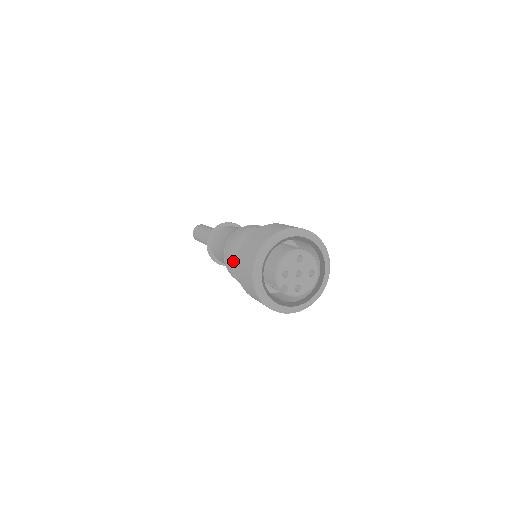
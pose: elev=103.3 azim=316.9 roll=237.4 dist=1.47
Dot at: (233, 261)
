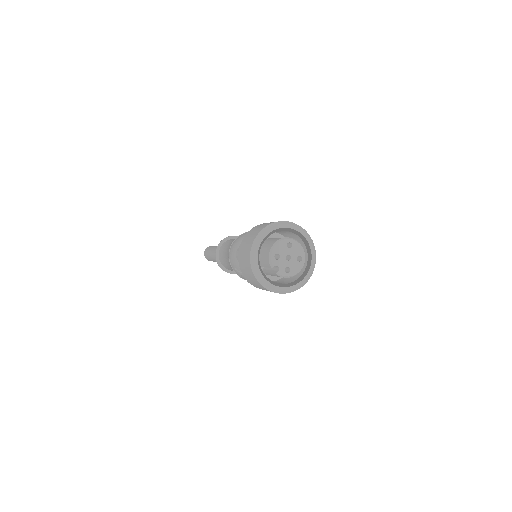
Dot at: occluded
